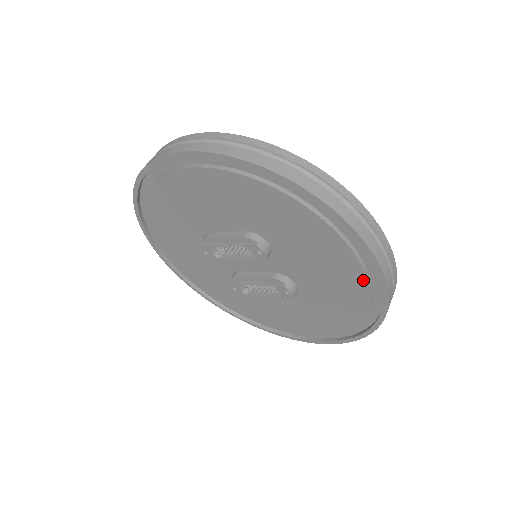
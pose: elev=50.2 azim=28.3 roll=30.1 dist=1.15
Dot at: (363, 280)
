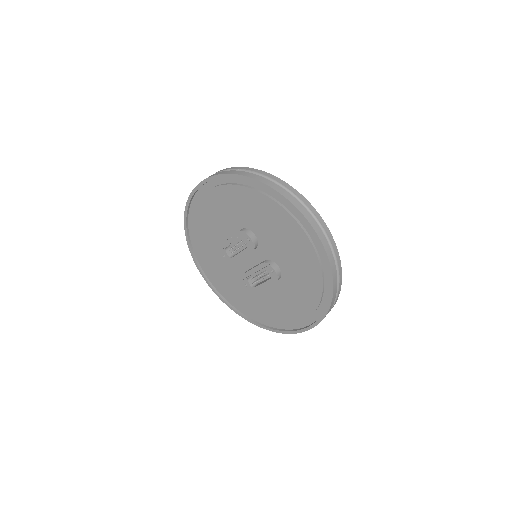
Dot at: (307, 241)
